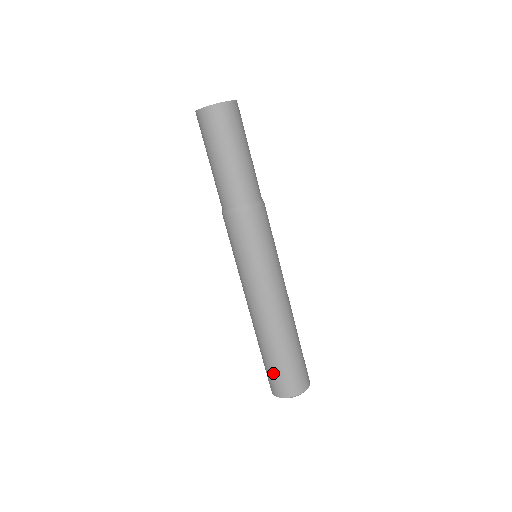
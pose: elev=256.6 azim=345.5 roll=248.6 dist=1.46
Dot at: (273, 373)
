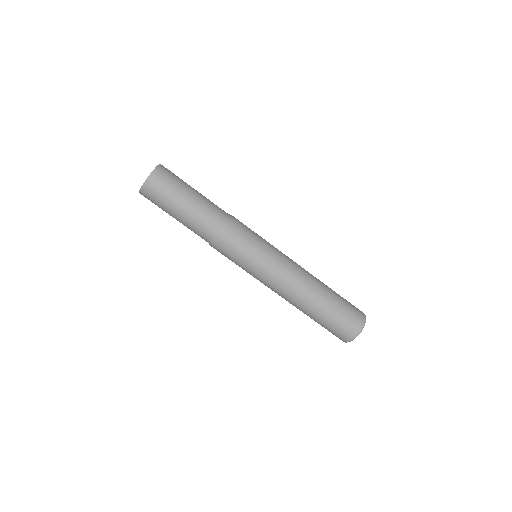
Dot at: (342, 318)
